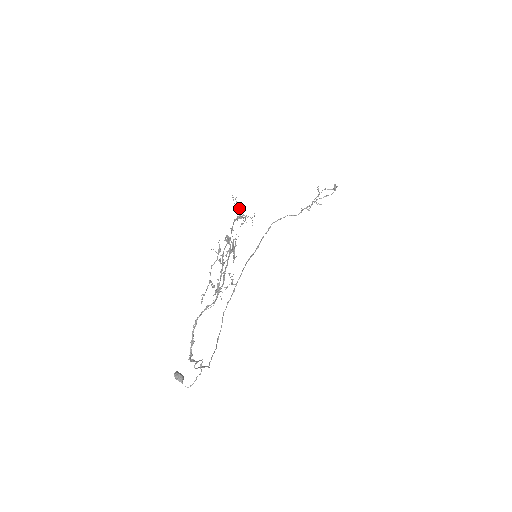
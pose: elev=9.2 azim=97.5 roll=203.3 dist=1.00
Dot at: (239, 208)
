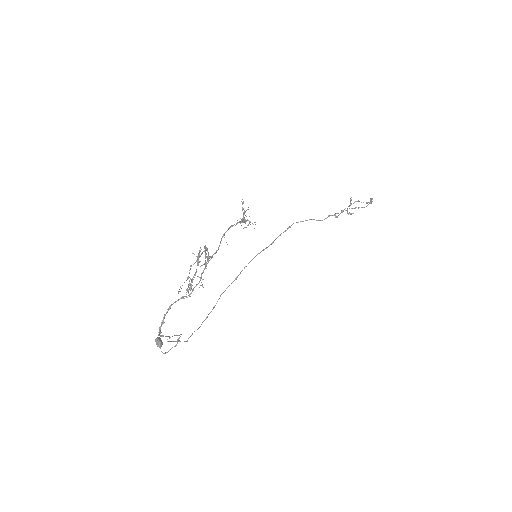
Dot at: (243, 214)
